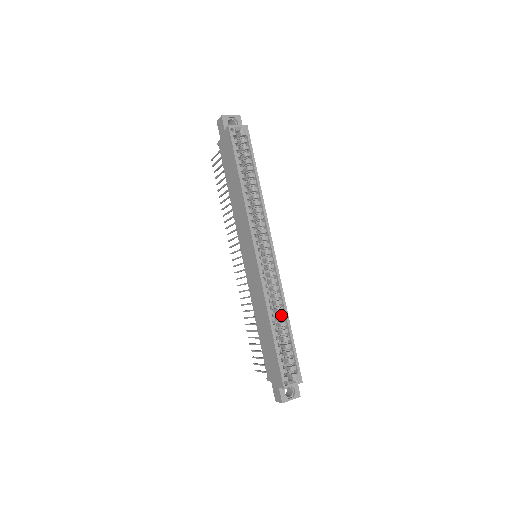
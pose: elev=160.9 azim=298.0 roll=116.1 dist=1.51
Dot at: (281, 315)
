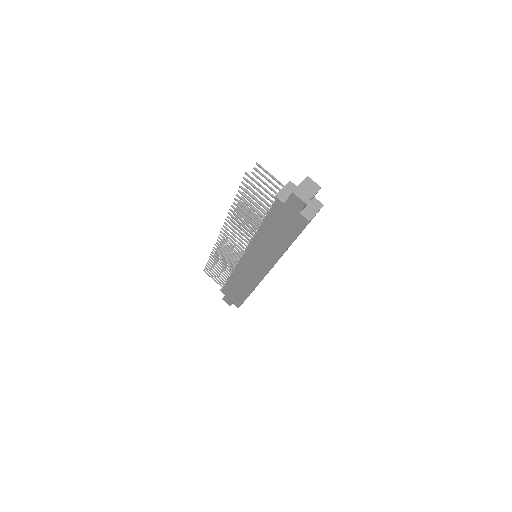
Dot at: occluded
